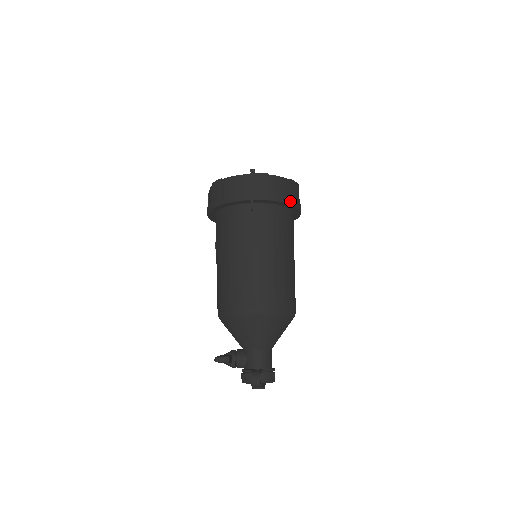
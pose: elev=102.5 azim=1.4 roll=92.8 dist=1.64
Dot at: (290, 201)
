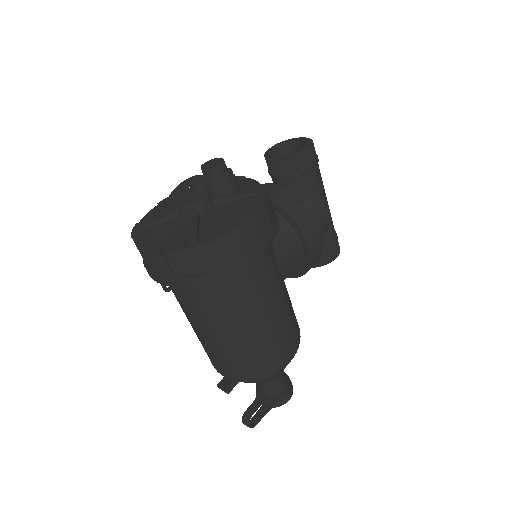
Dot at: (212, 277)
